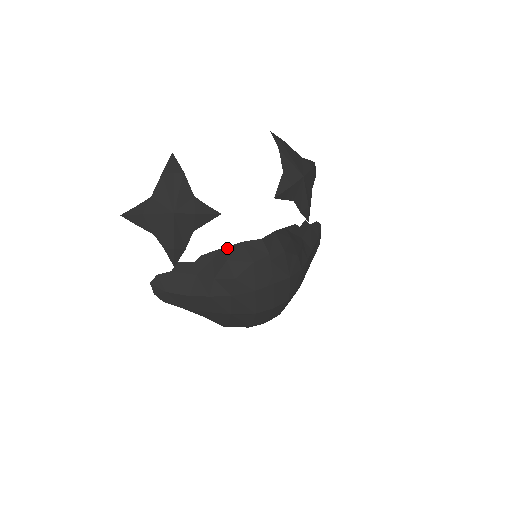
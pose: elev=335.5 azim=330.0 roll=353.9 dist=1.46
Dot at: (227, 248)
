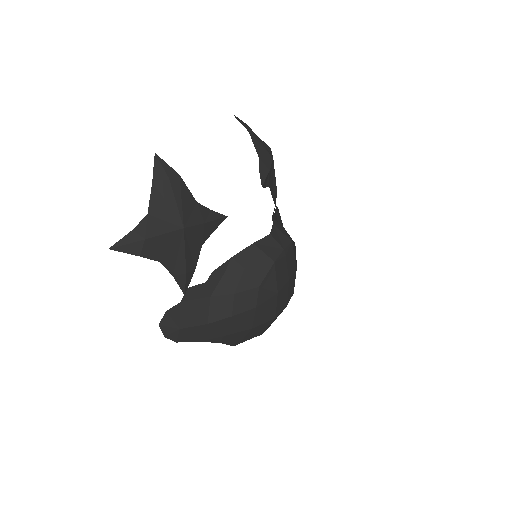
Dot at: (239, 255)
